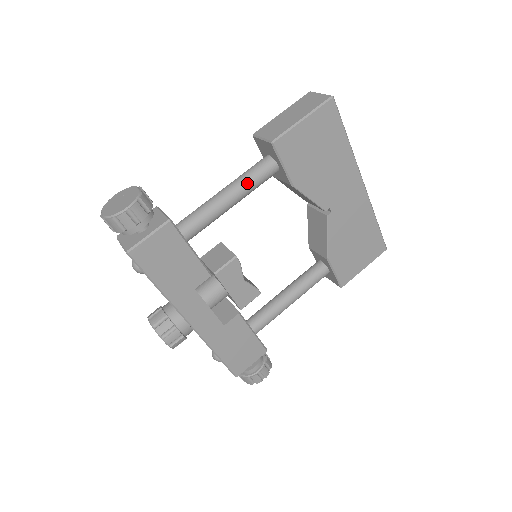
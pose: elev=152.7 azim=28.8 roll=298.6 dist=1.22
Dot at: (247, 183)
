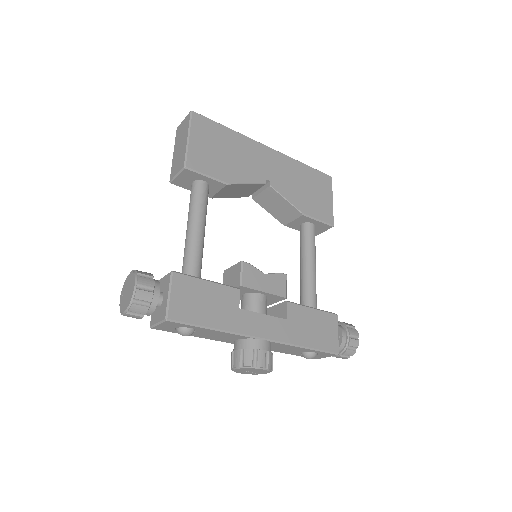
Dot at: (197, 209)
